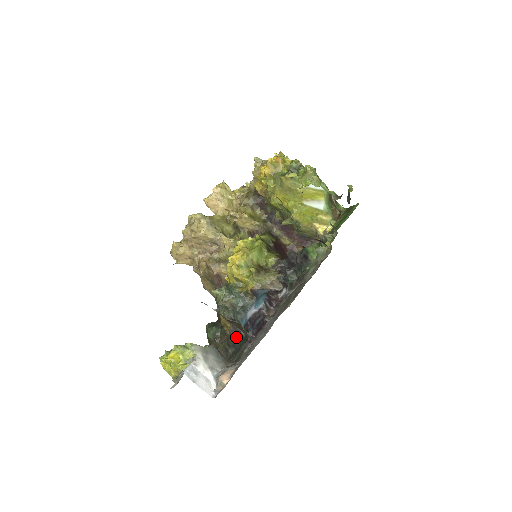
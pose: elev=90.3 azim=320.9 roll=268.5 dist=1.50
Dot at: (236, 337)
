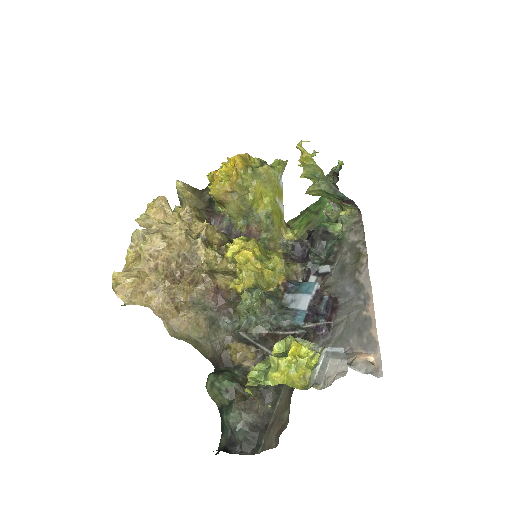
Dot at: occluded
